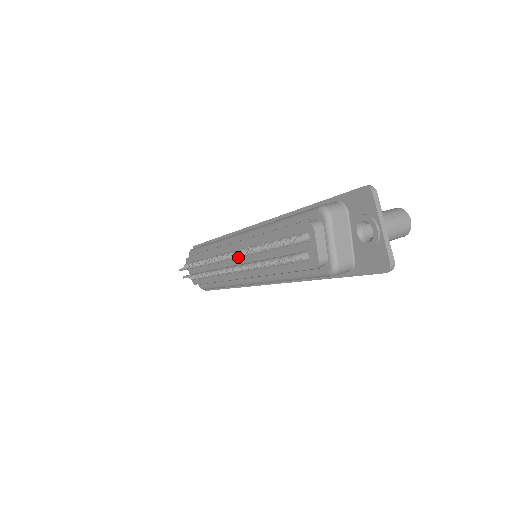
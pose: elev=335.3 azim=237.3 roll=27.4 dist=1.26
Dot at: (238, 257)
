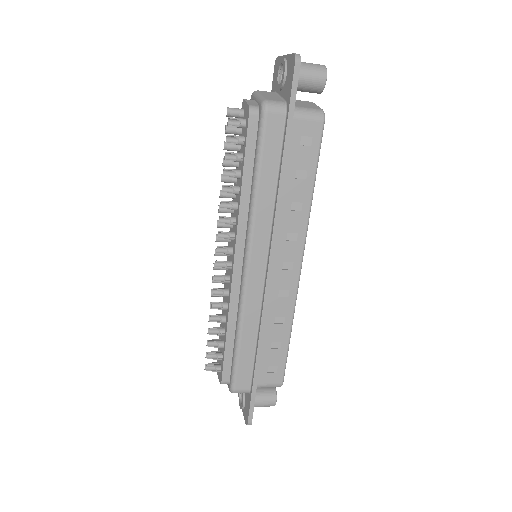
Dot at: occluded
